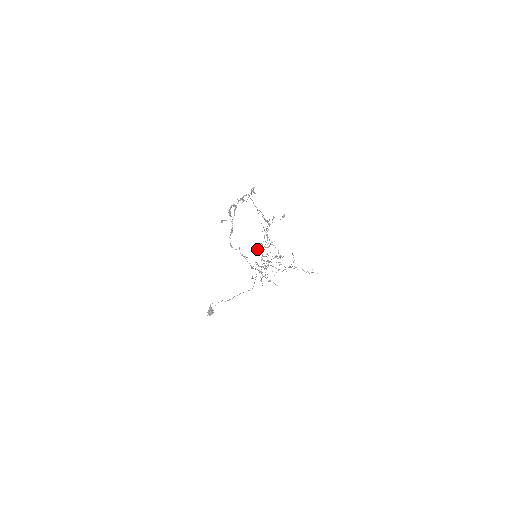
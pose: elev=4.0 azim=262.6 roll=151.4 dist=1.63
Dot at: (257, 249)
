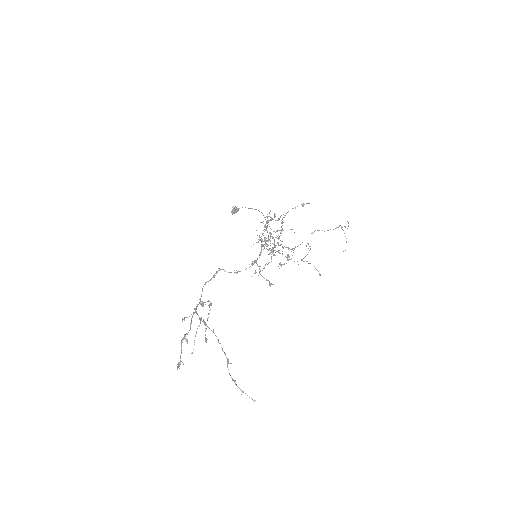
Dot at: occluded
